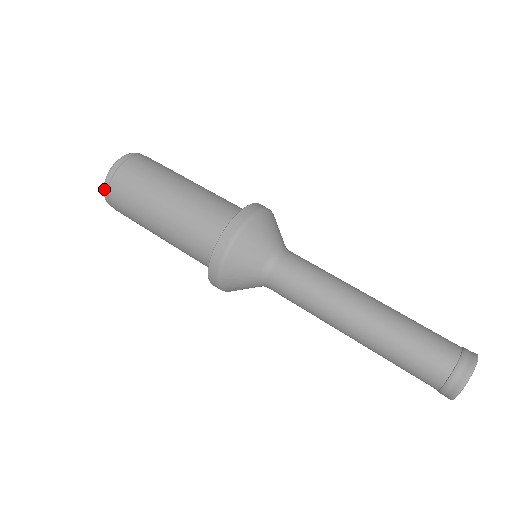
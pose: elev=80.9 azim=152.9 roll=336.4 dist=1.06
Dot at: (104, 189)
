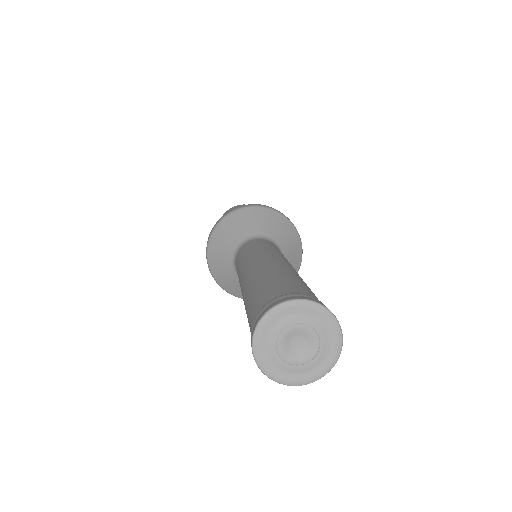
Dot at: occluded
